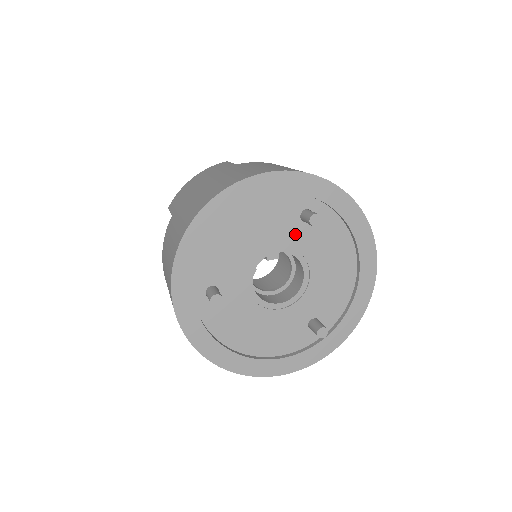
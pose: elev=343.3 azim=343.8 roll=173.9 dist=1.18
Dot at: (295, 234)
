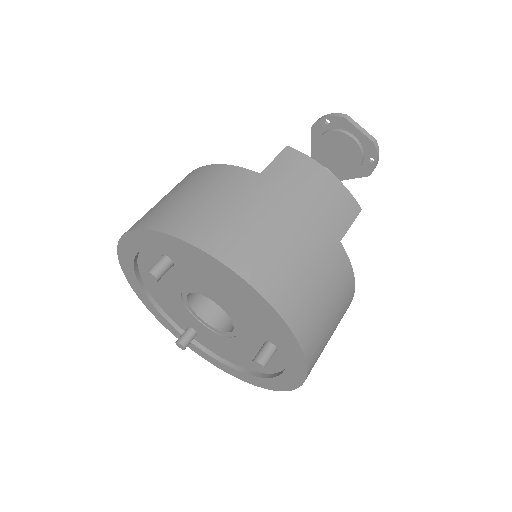
Dot at: (179, 277)
